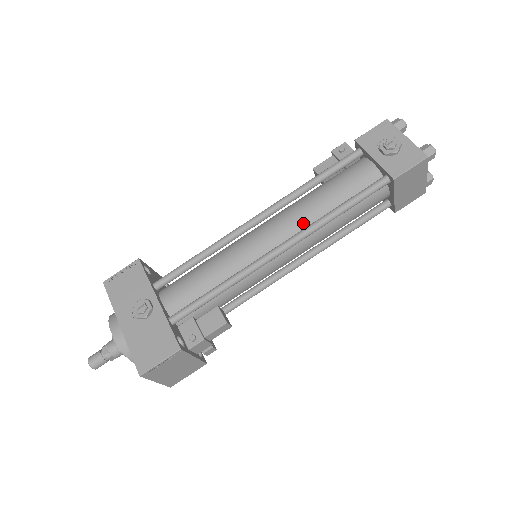
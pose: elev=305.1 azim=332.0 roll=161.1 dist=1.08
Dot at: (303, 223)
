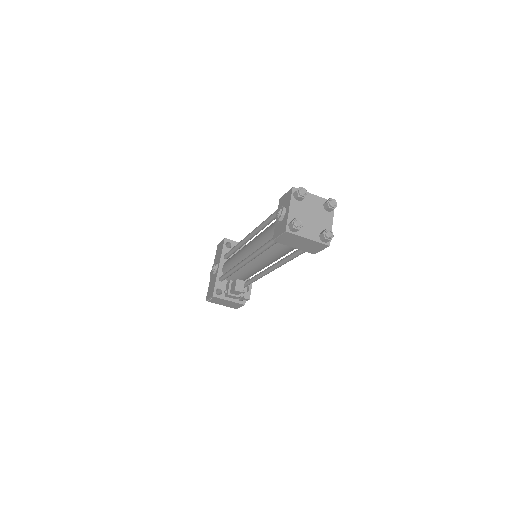
Dot at: (256, 248)
